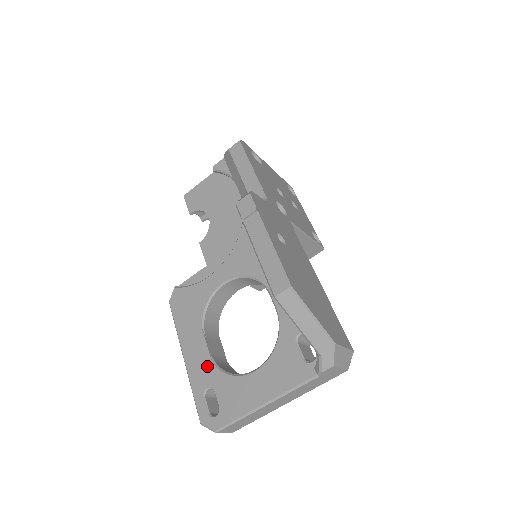
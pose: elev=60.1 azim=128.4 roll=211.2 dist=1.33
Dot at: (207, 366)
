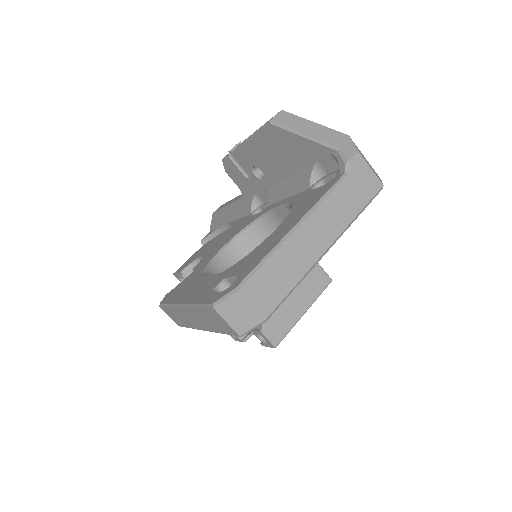
Dot at: (214, 279)
